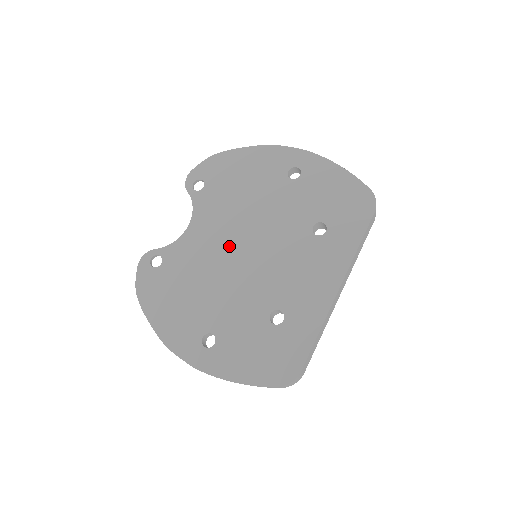
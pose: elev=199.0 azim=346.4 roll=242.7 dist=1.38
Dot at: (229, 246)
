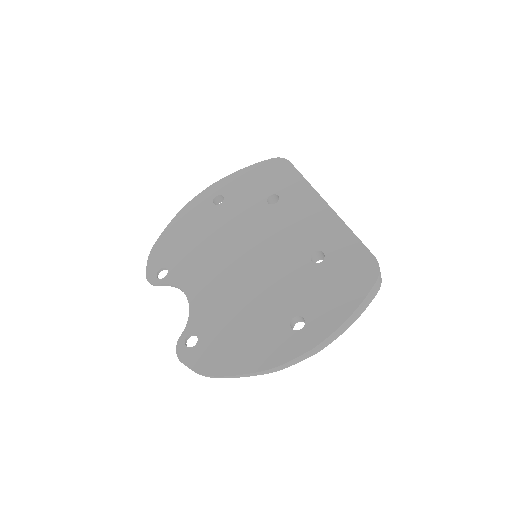
Dot at: (231, 270)
